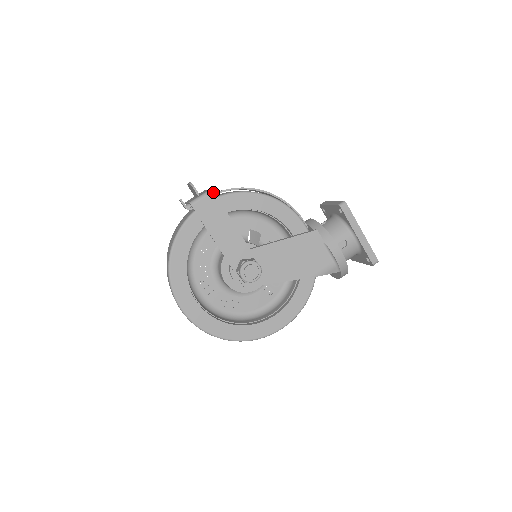
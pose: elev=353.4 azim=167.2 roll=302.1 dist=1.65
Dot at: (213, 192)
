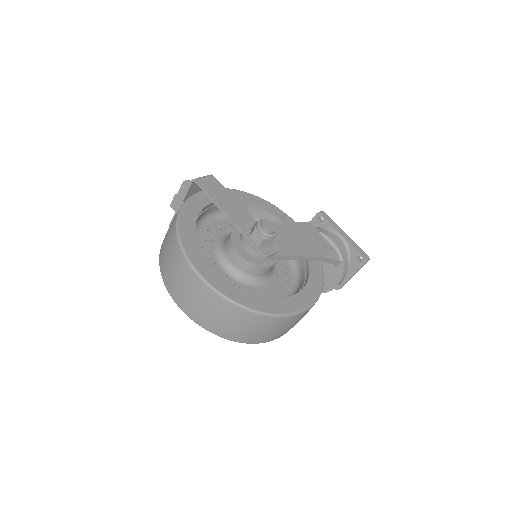
Dot at: (212, 176)
